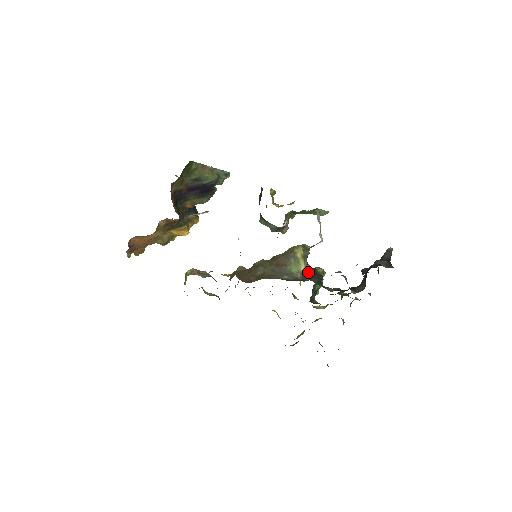
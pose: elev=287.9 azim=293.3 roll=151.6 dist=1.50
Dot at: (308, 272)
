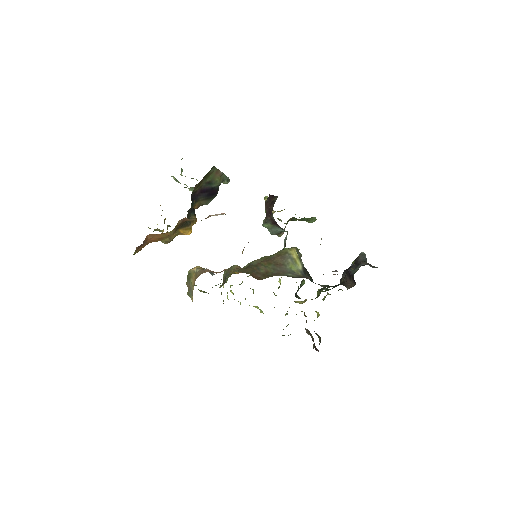
Dot at: (305, 271)
